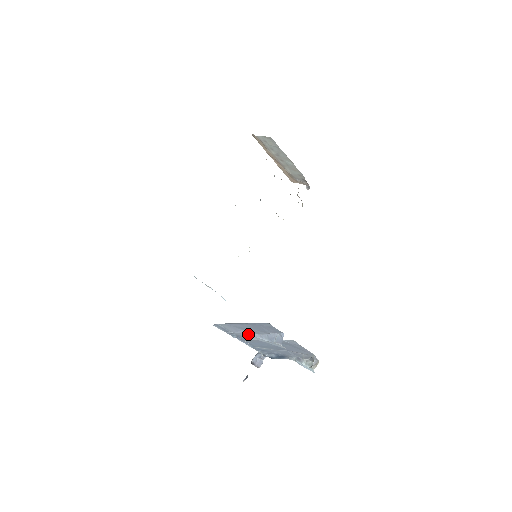
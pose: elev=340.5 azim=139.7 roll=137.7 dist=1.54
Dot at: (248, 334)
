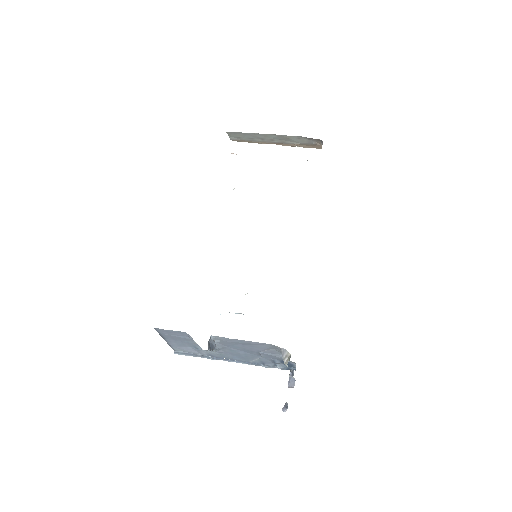
Dot at: (199, 349)
